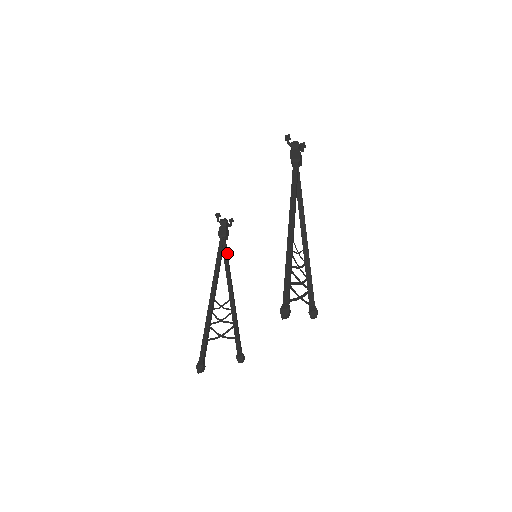
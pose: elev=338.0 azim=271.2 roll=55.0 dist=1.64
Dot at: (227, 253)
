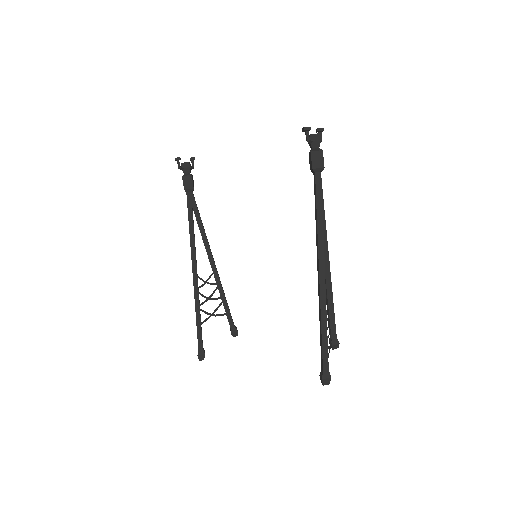
Dot at: occluded
